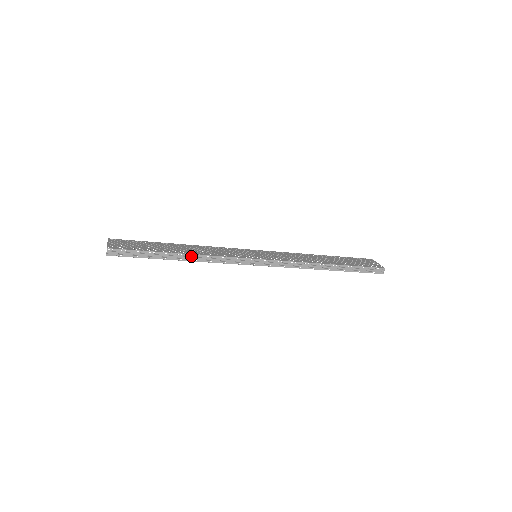
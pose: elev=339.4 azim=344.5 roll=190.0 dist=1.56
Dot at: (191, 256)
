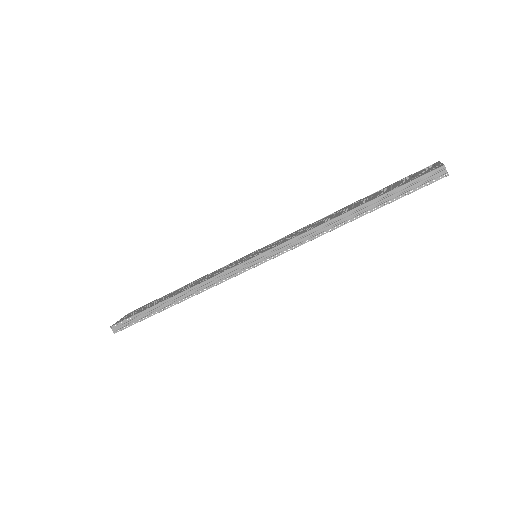
Dot at: (180, 296)
